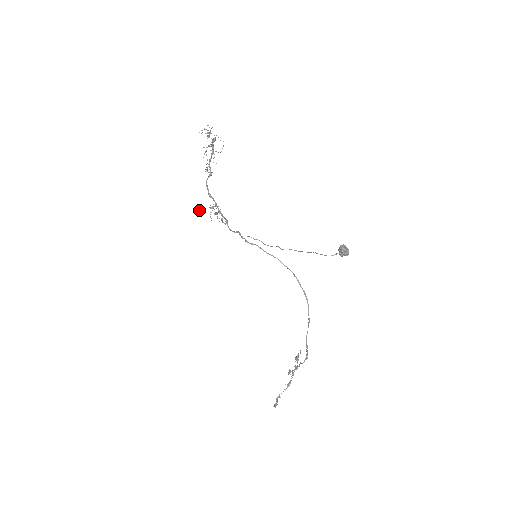
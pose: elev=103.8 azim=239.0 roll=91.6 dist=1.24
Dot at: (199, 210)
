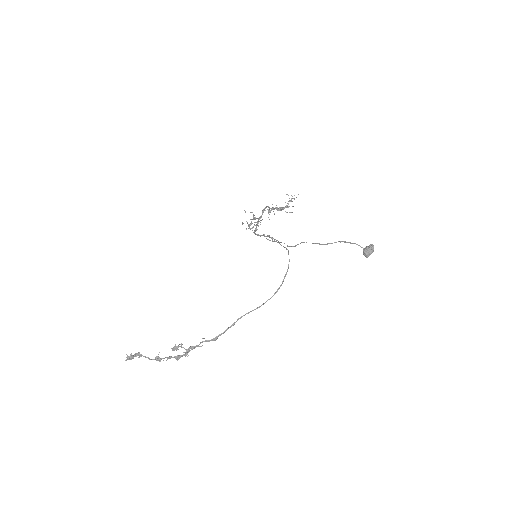
Dot at: (245, 211)
